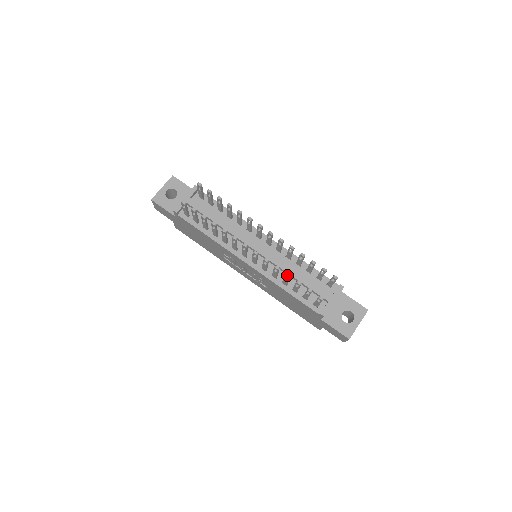
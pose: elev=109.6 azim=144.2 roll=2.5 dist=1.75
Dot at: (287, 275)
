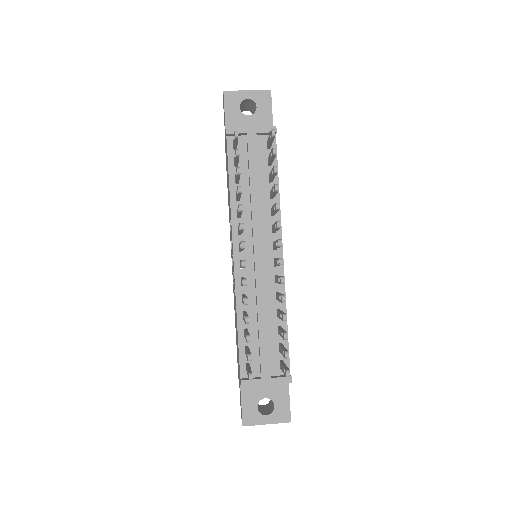
Dot at: (246, 319)
